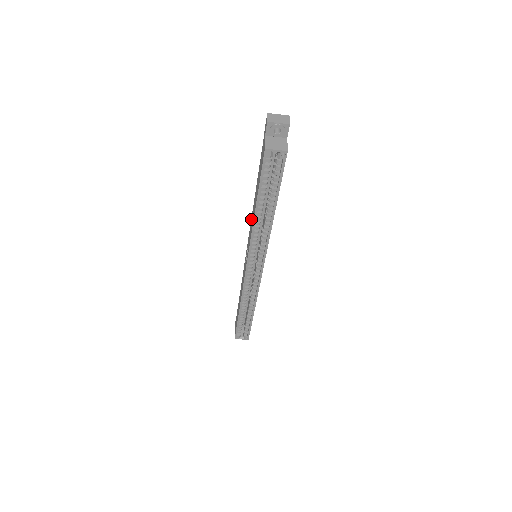
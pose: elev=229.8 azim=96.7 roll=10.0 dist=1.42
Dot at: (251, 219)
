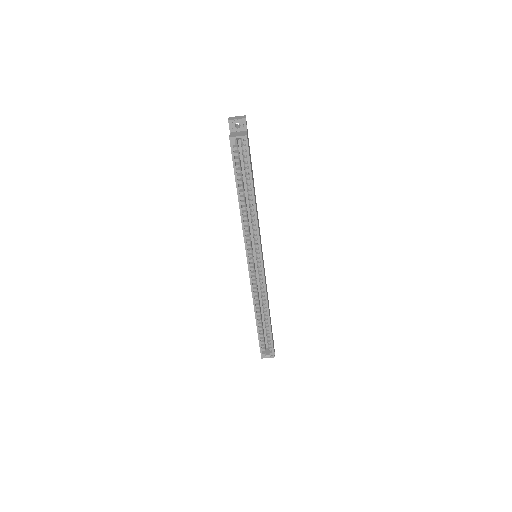
Dot at: occluded
